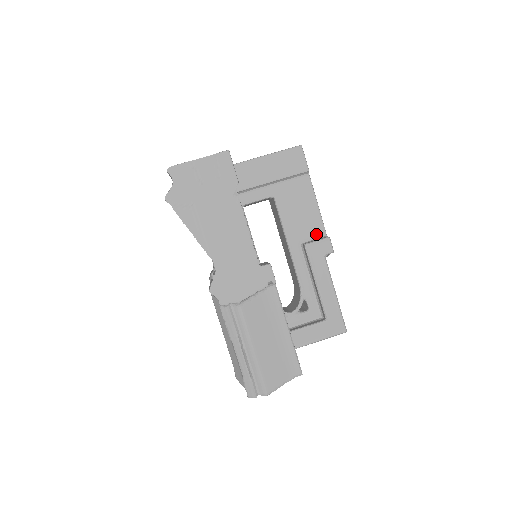
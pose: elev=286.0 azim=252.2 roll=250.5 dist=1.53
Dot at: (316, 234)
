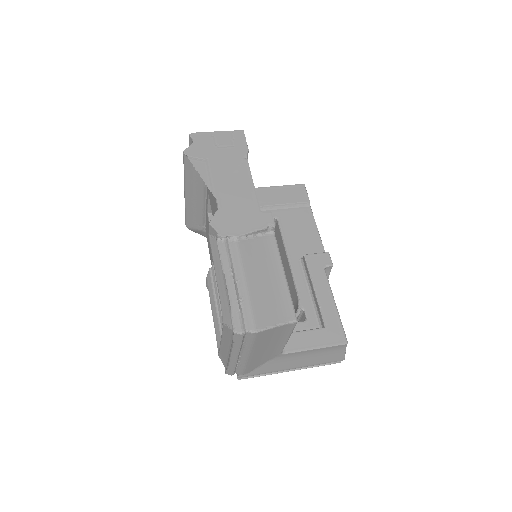
Dot at: (316, 252)
